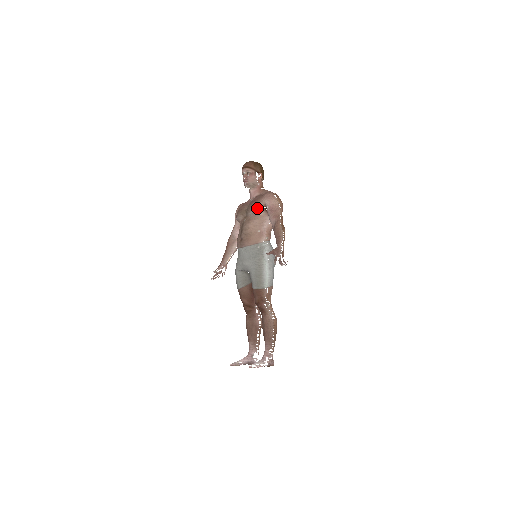
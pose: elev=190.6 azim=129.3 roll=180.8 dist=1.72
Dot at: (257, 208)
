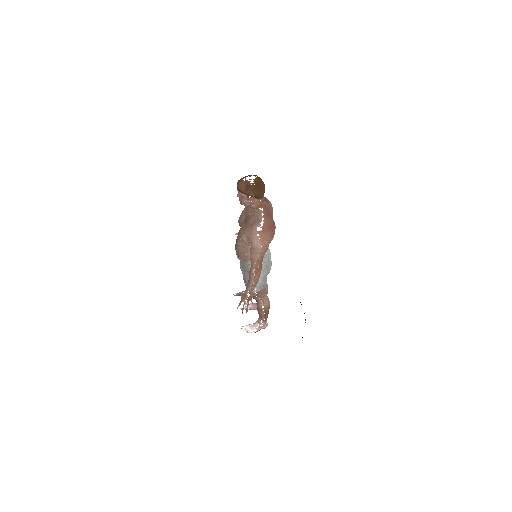
Dot at: (242, 238)
